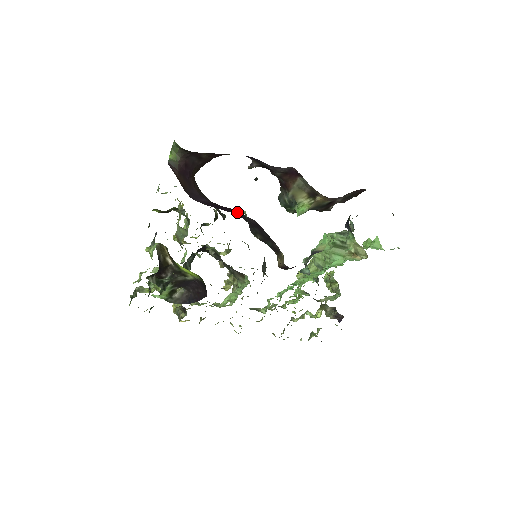
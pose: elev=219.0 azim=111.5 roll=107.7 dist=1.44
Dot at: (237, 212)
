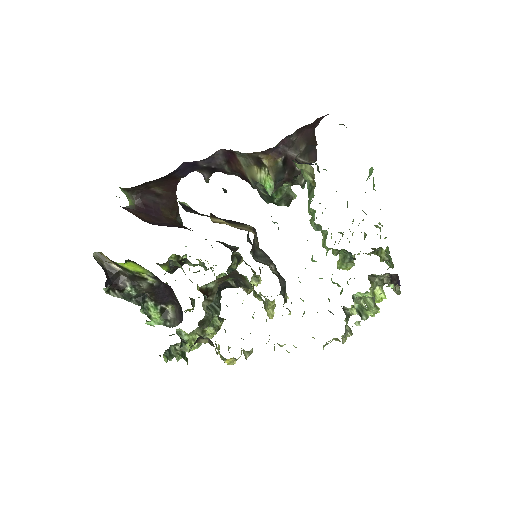
Dot at: occluded
